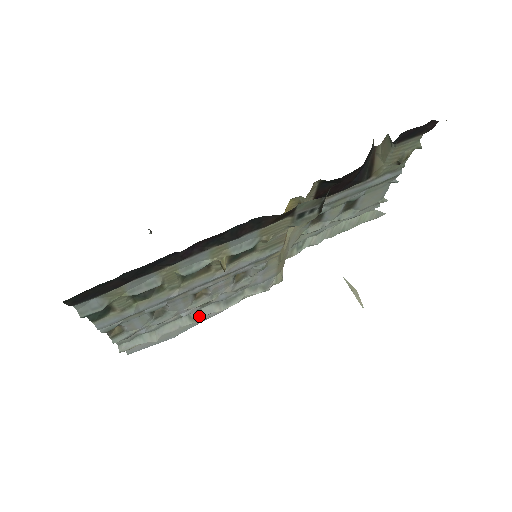
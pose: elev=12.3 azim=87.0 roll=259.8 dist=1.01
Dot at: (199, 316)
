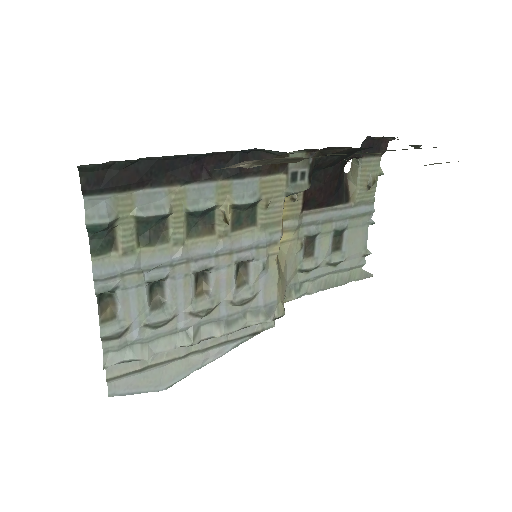
Dot at: (197, 336)
